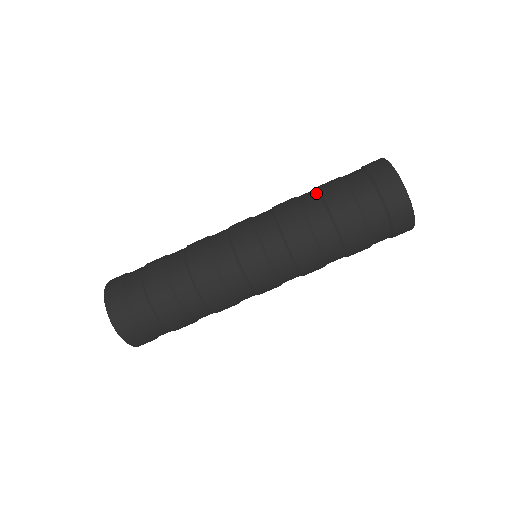
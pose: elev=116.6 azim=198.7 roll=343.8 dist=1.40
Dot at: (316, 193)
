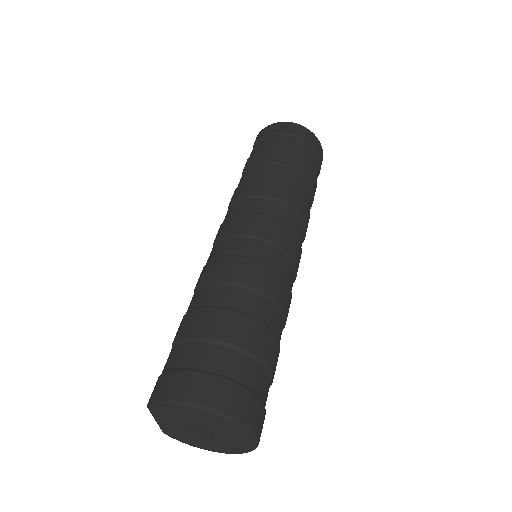
Dot at: (251, 169)
